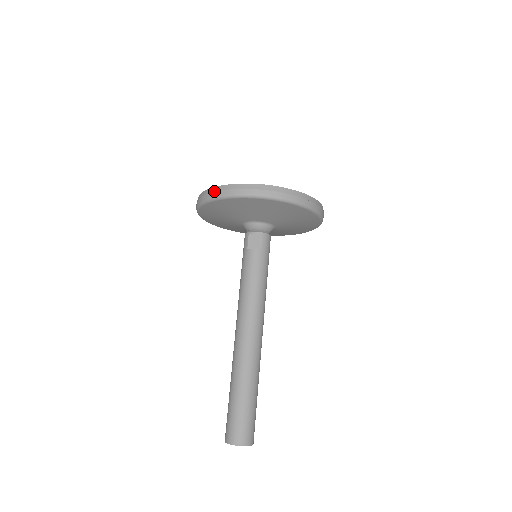
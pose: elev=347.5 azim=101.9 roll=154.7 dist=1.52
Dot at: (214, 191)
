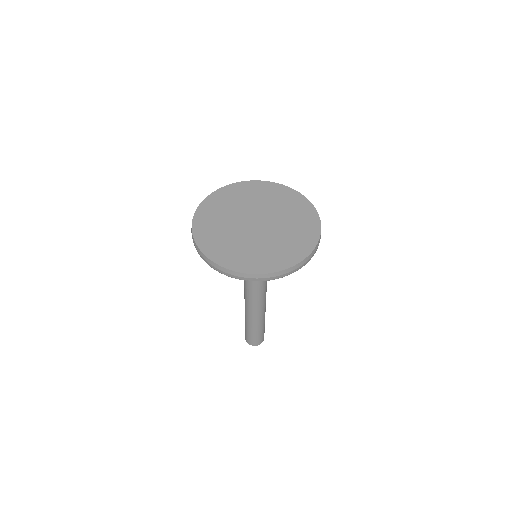
Dot at: (222, 271)
